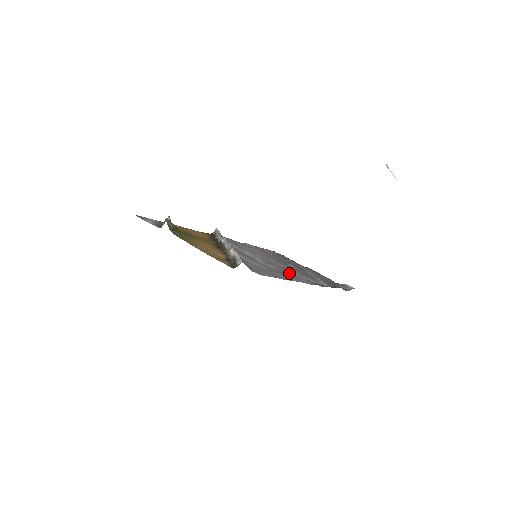
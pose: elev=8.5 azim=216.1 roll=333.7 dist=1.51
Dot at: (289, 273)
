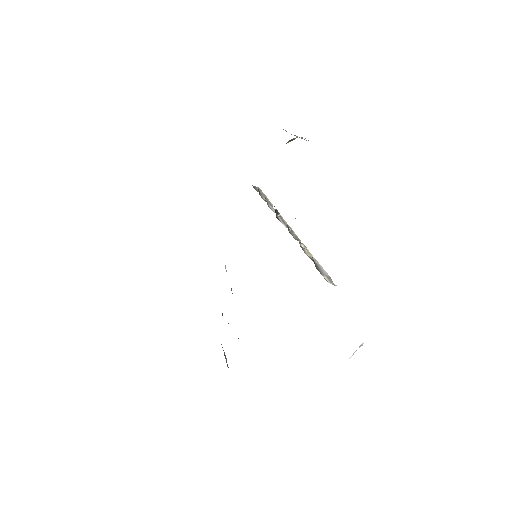
Dot at: occluded
